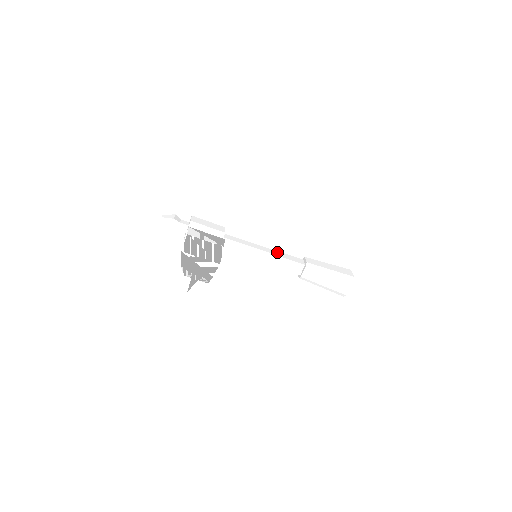
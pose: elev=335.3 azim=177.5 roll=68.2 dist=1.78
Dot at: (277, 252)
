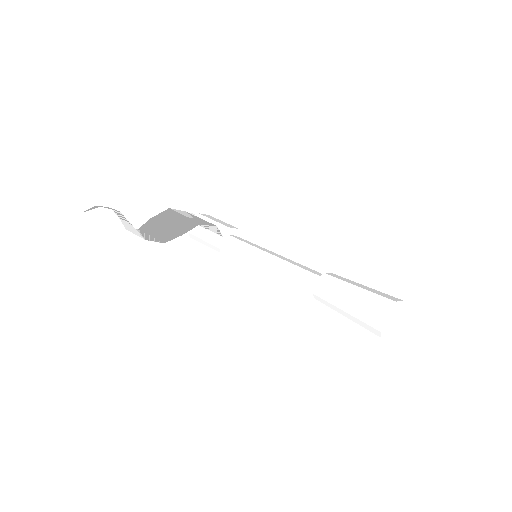
Dot at: (292, 261)
